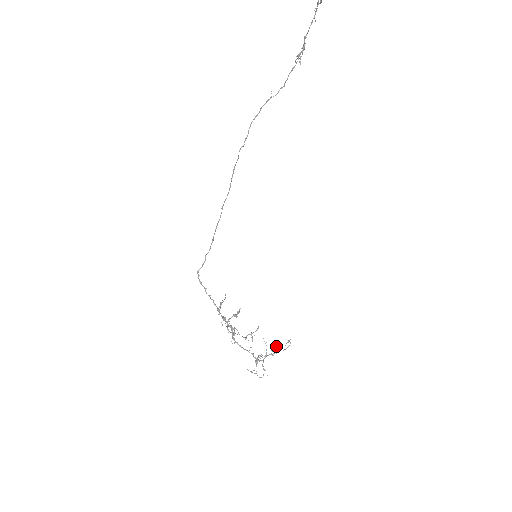
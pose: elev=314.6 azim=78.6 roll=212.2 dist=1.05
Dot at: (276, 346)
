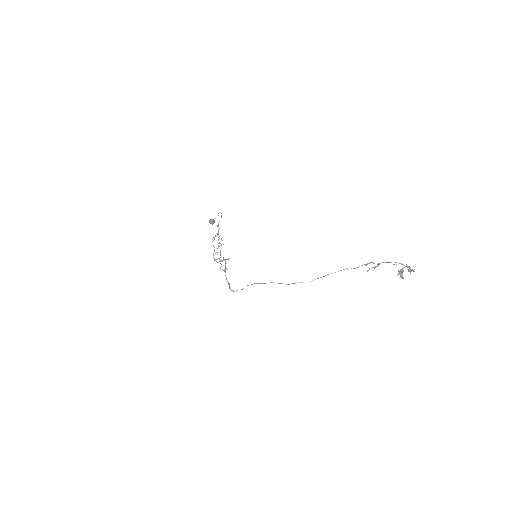
Dot at: (214, 222)
